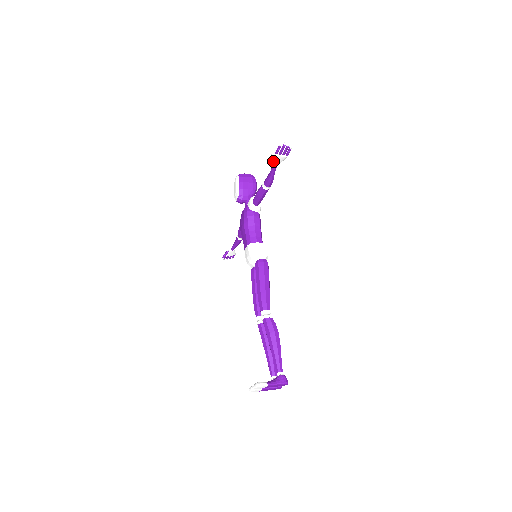
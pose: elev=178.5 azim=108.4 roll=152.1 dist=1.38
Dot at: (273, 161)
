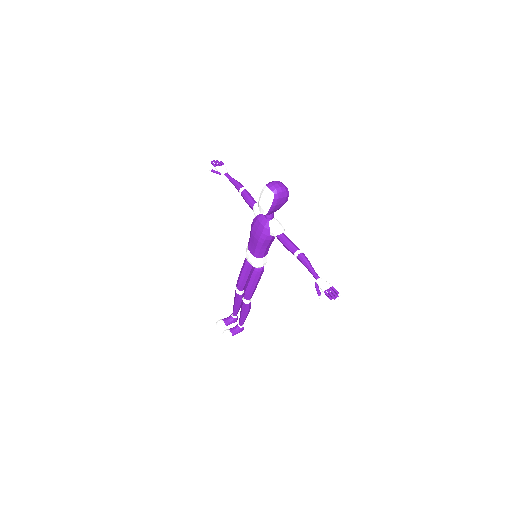
Dot at: (318, 288)
